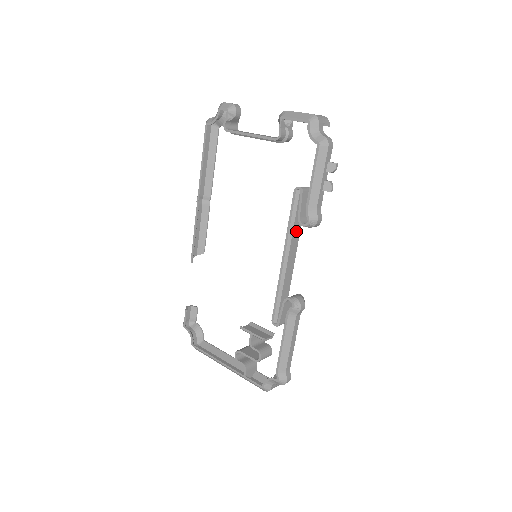
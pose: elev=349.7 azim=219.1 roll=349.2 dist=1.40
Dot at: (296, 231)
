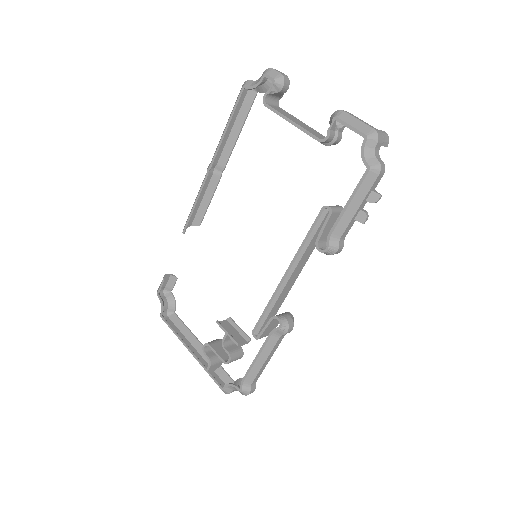
Dot at: (309, 250)
